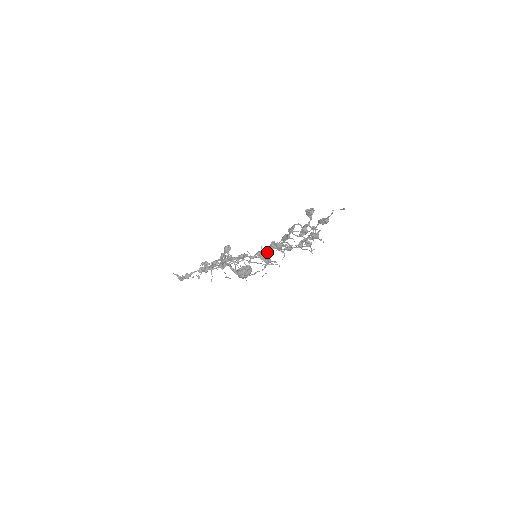
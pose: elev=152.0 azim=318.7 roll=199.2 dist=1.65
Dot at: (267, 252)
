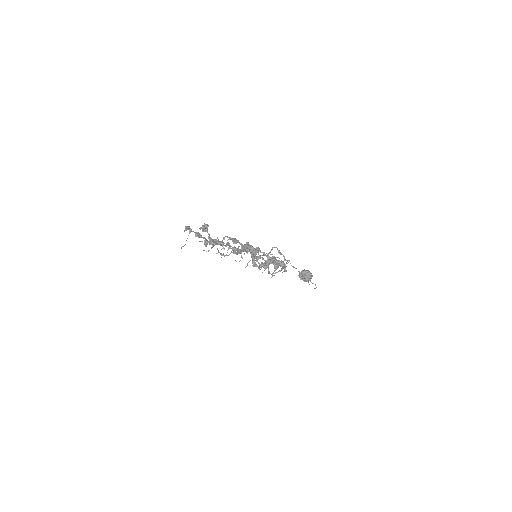
Dot at: occluded
